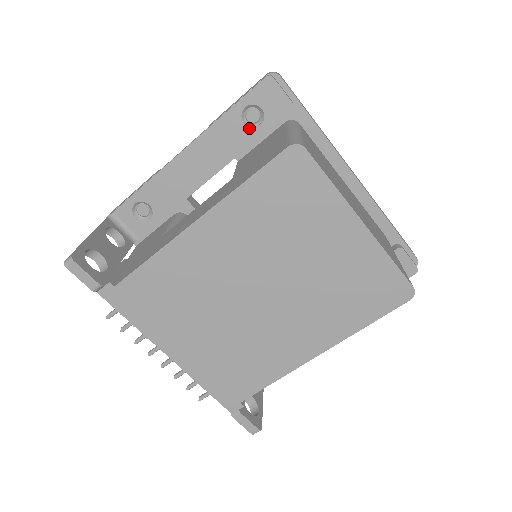
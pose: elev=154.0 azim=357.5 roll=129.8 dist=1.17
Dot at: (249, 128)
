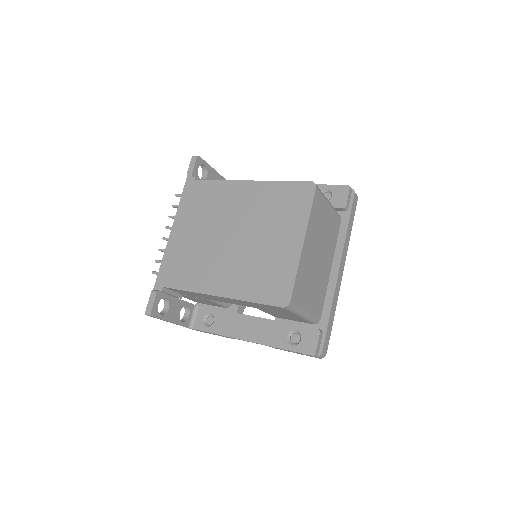
Dot at: occluded
